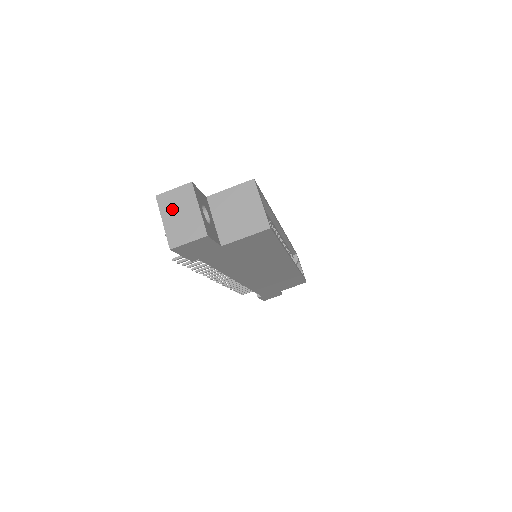
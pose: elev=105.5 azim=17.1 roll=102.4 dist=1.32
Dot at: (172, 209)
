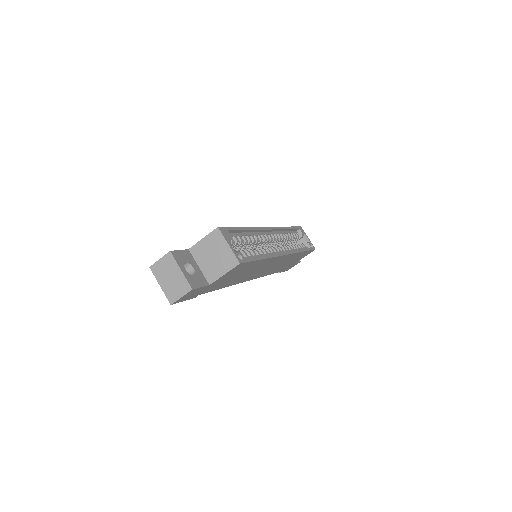
Dot at: (163, 275)
